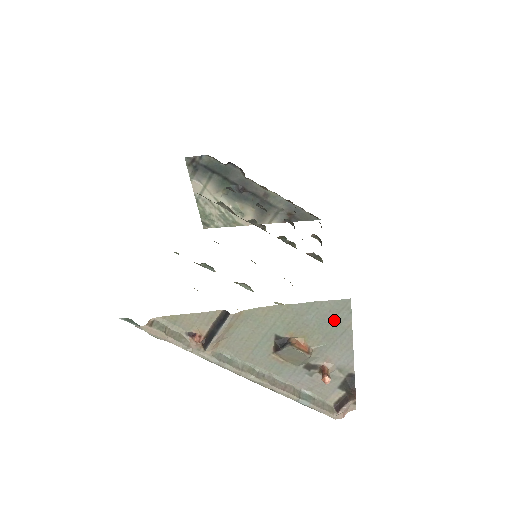
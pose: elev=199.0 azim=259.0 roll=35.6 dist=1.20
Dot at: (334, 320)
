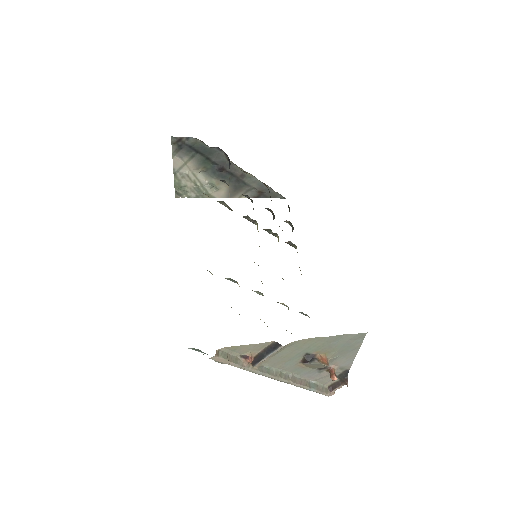
Dot at: (351, 344)
